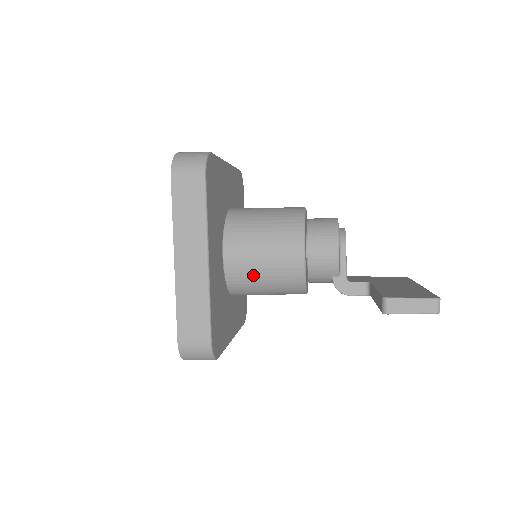
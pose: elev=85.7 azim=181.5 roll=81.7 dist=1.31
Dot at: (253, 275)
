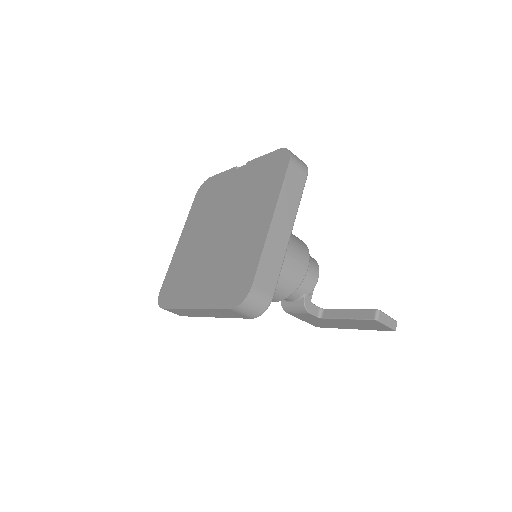
Dot at: occluded
